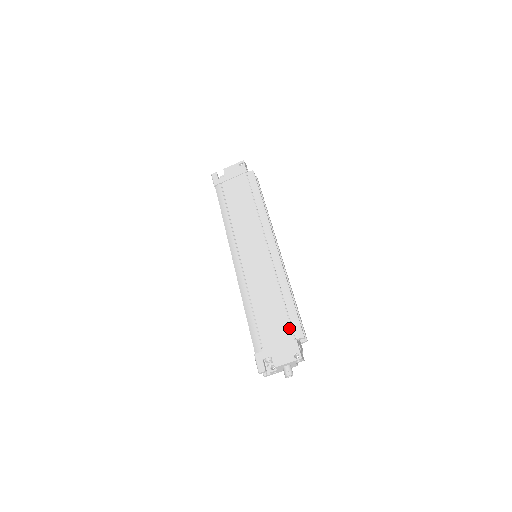
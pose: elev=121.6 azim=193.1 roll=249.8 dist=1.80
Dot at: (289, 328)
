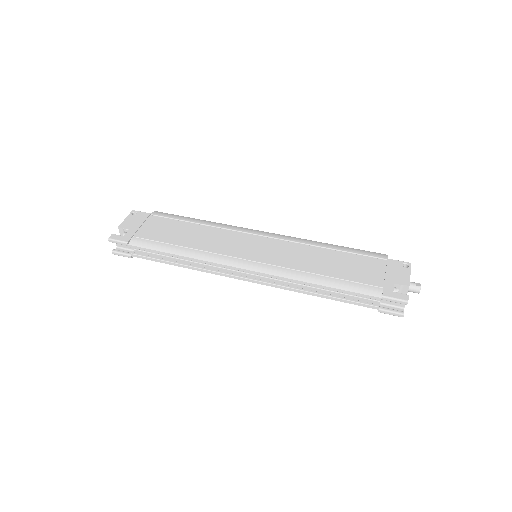
Dot at: (371, 258)
